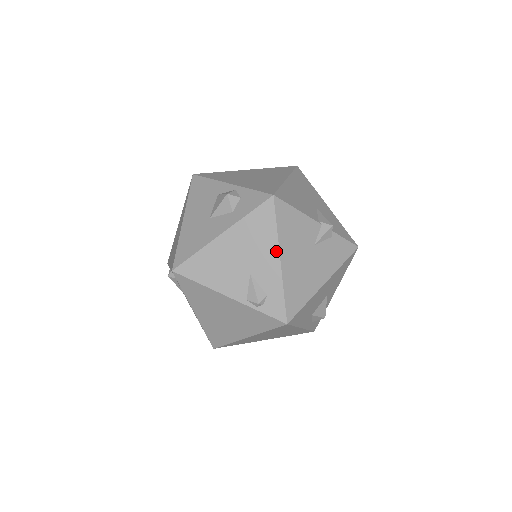
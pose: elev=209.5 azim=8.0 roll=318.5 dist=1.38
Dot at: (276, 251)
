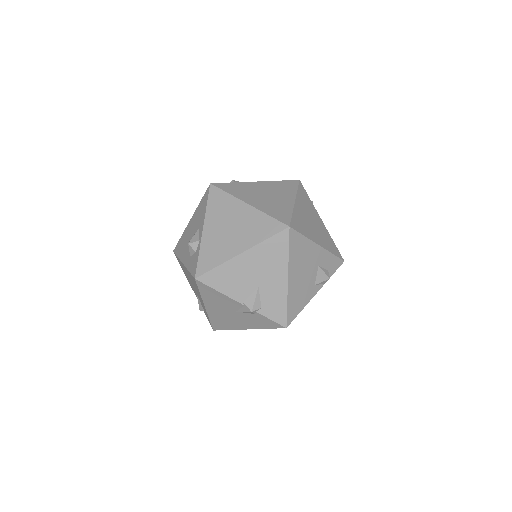
Dot at: (202, 301)
